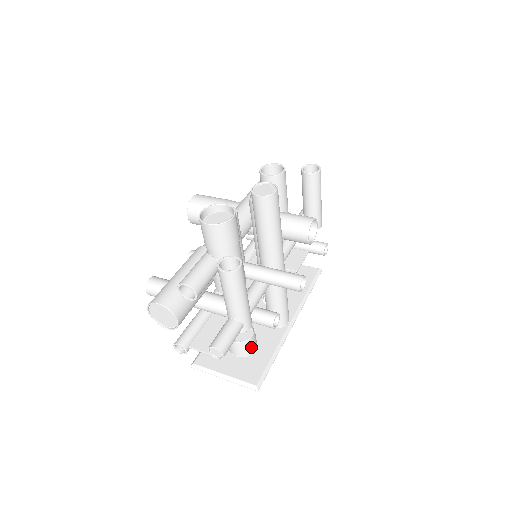
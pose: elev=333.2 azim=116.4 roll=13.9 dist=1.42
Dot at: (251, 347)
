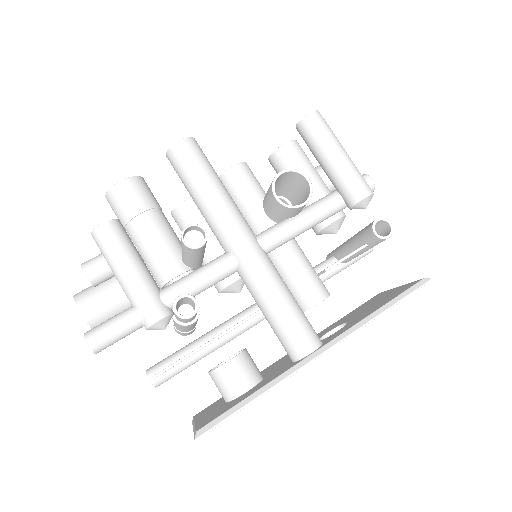
Dot at: (233, 383)
